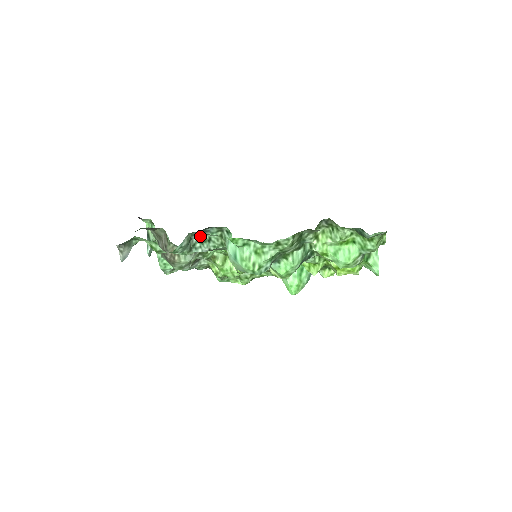
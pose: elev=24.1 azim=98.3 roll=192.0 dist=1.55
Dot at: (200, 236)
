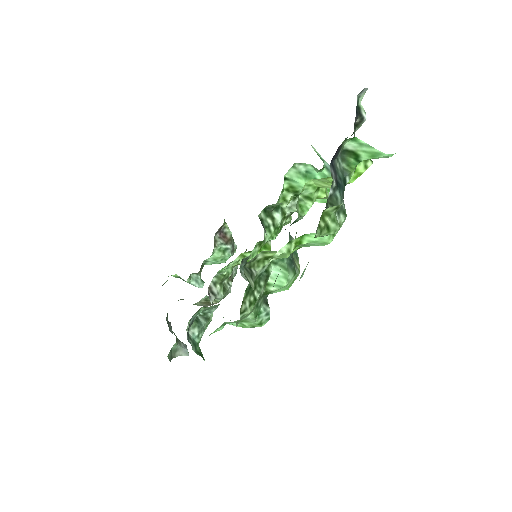
Dot at: occluded
